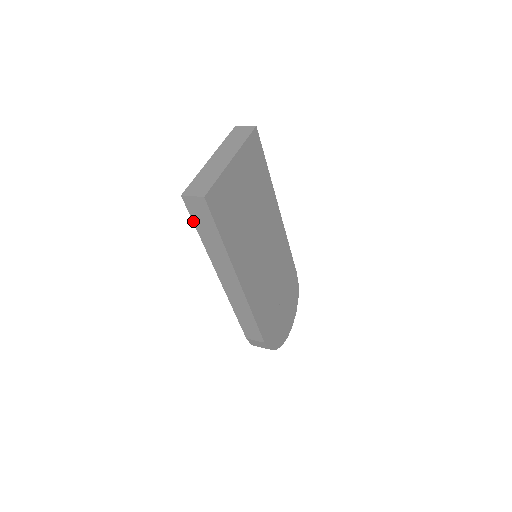
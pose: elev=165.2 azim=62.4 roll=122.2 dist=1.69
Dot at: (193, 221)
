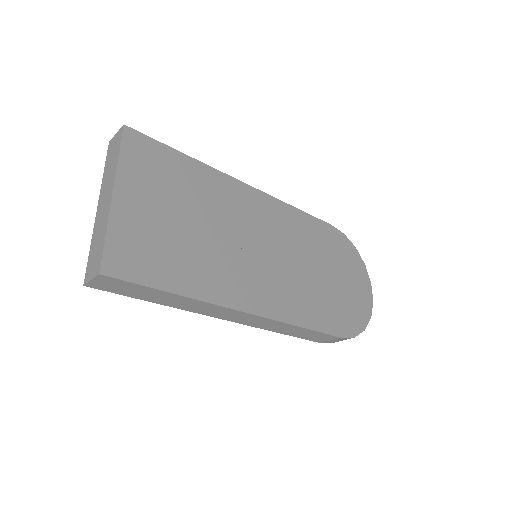
Dot at: (128, 296)
